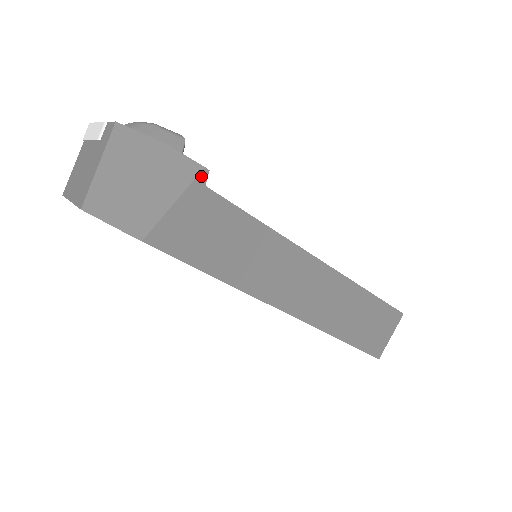
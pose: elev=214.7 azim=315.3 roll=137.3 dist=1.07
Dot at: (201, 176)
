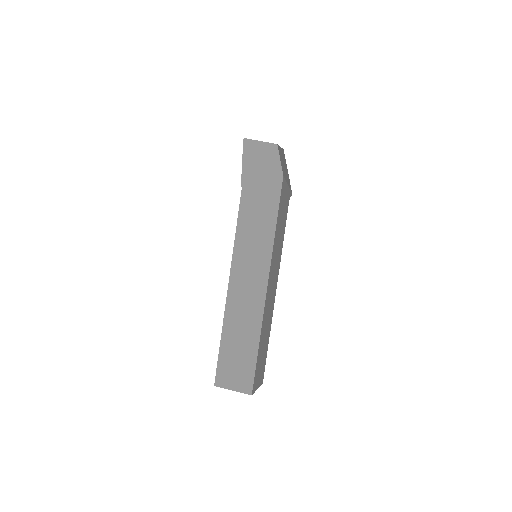
Dot at: (291, 193)
